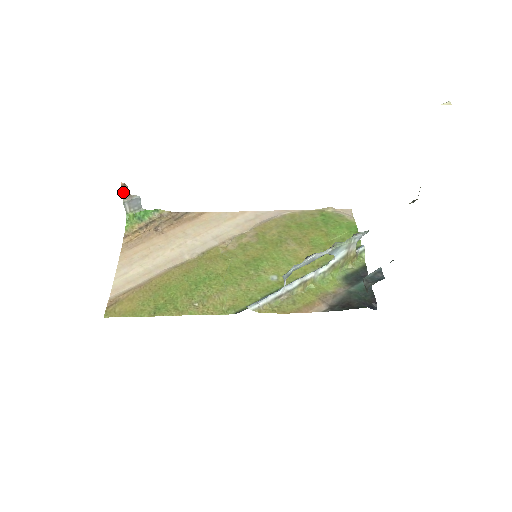
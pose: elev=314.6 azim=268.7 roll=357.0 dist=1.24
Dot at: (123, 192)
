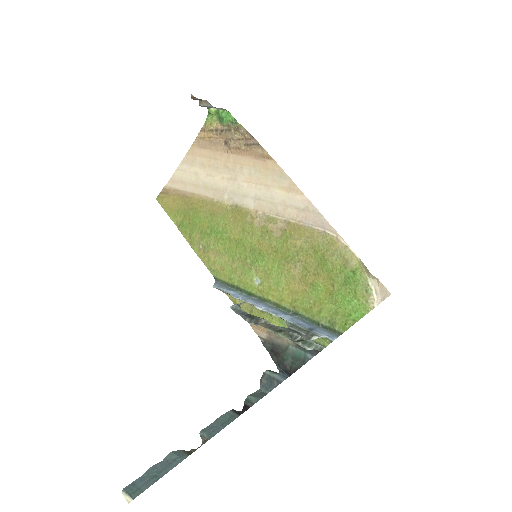
Dot at: (196, 99)
